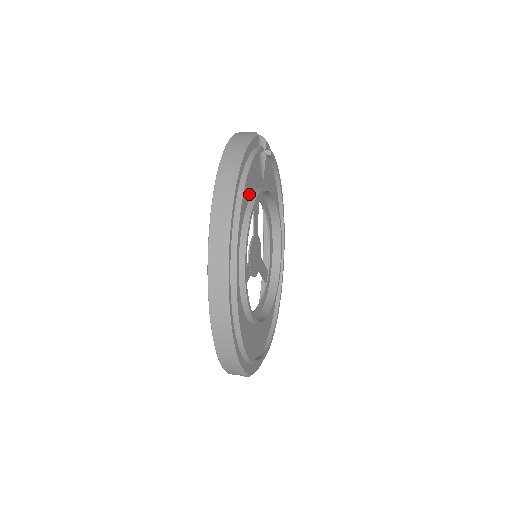
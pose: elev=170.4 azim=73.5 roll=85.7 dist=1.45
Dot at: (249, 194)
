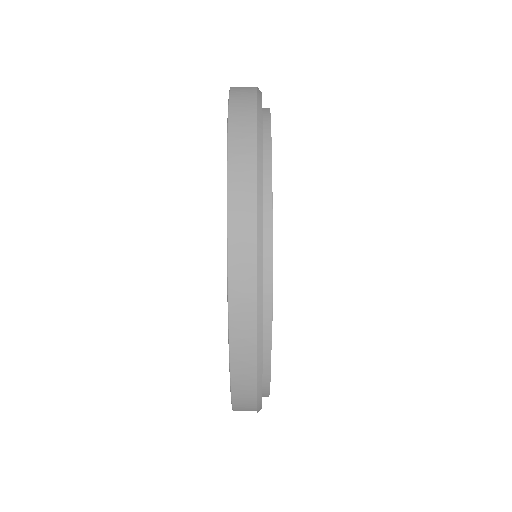
Dot at: occluded
